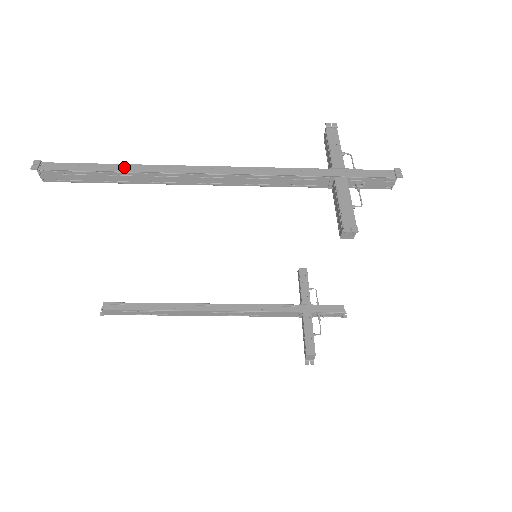
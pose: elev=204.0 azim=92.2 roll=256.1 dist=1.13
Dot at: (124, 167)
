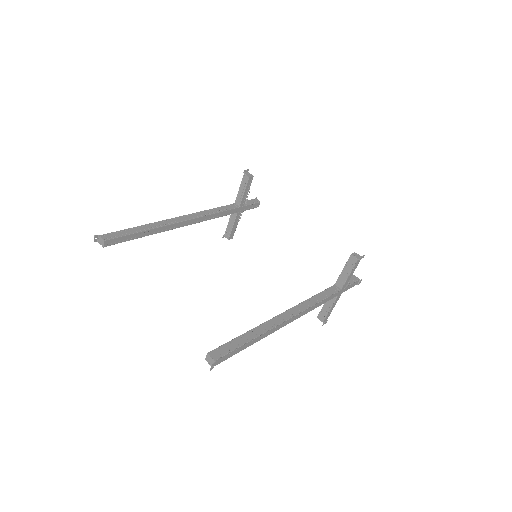
Dot at: (258, 339)
